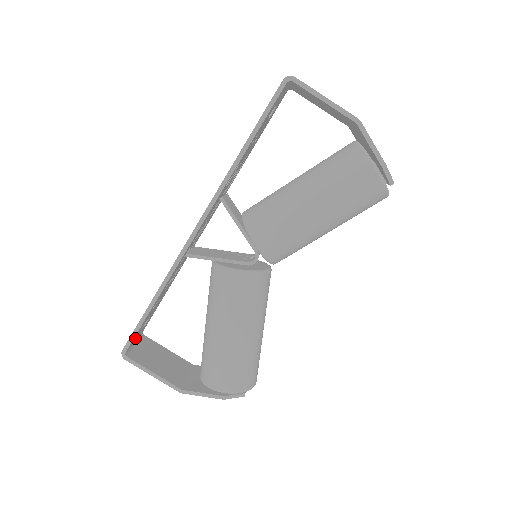
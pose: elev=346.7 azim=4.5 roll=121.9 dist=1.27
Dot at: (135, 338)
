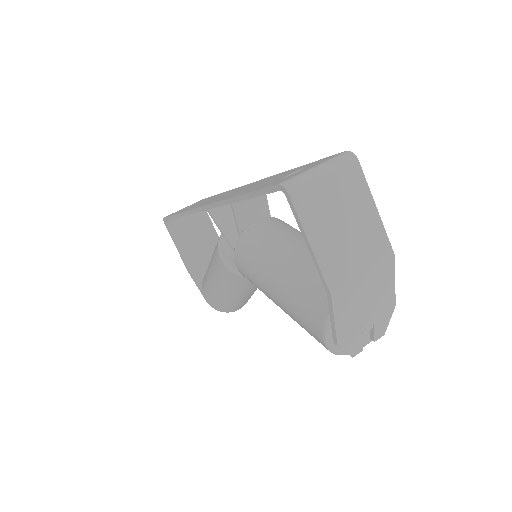
Dot at: occluded
